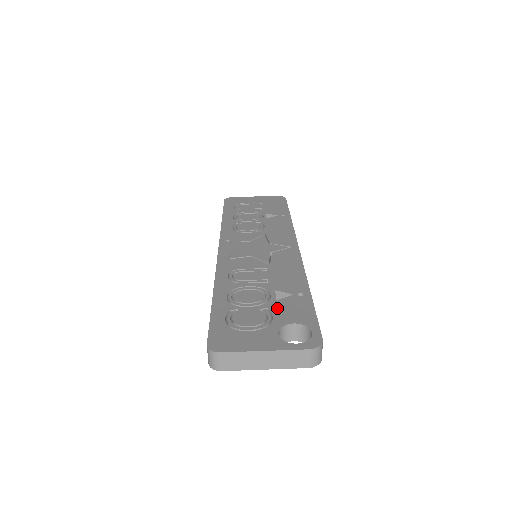
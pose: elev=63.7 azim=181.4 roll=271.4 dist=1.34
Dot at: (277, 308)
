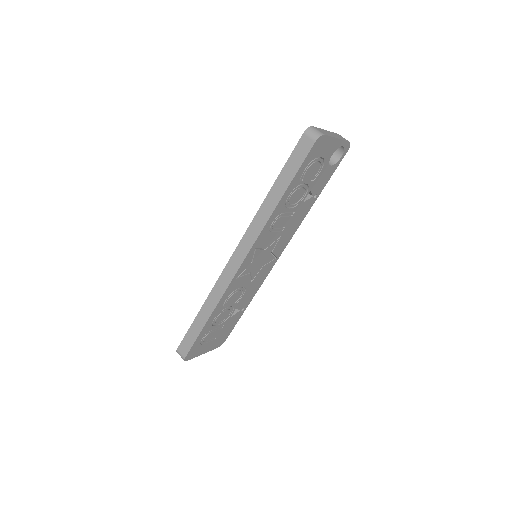
Dot at: occluded
